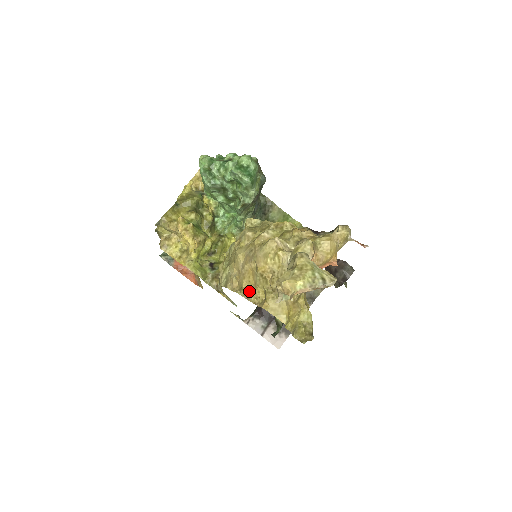
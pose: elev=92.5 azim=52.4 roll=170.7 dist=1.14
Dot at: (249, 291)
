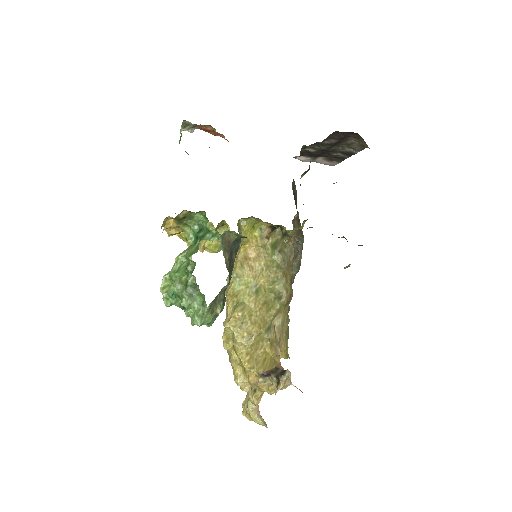
Dot at: occluded
